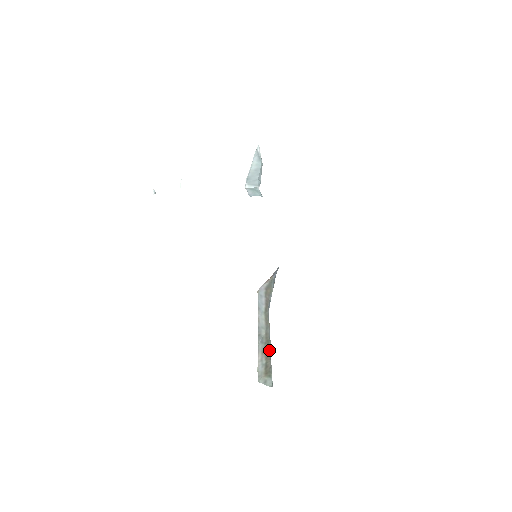
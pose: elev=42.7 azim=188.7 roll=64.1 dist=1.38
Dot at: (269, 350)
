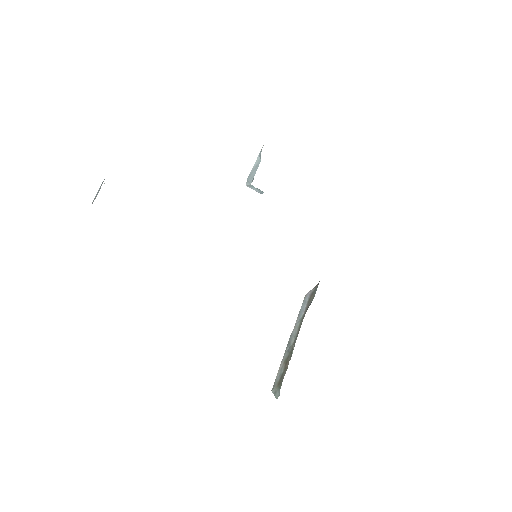
Dot at: (289, 360)
